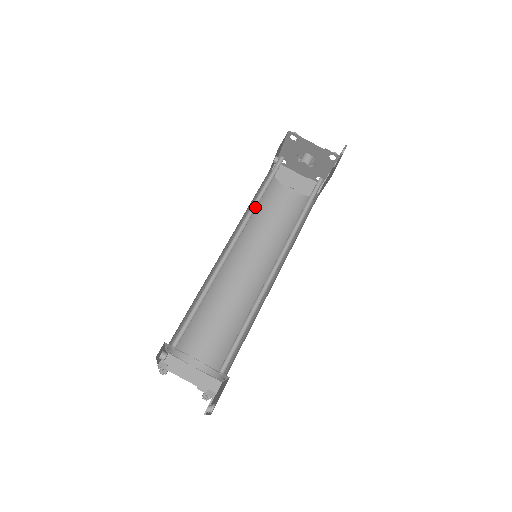
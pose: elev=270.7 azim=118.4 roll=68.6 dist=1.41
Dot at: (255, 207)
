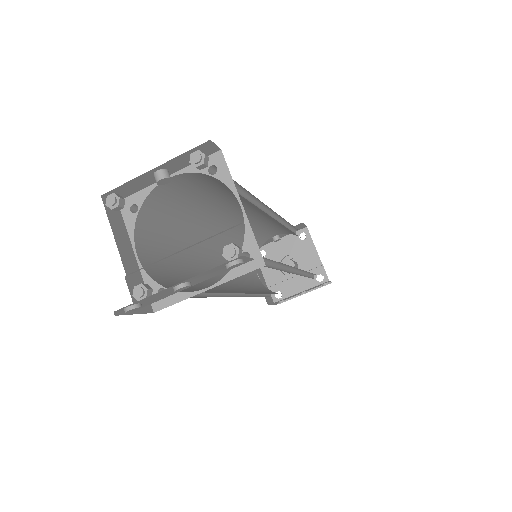
Dot at: (281, 223)
